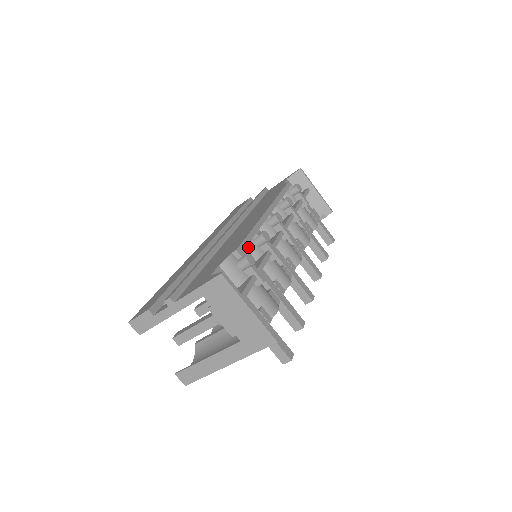
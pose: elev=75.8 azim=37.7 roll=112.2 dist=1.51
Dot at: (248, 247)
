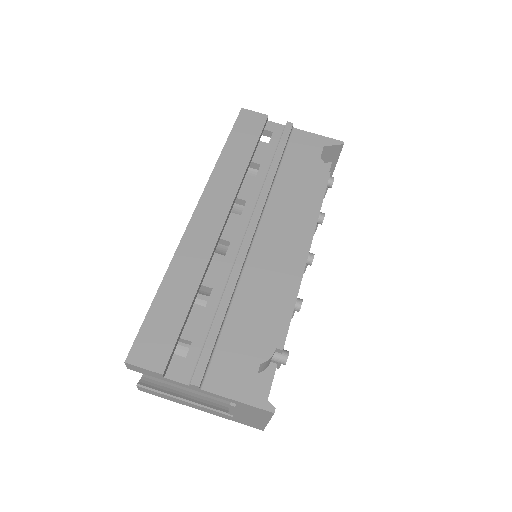
Dot at: occluded
